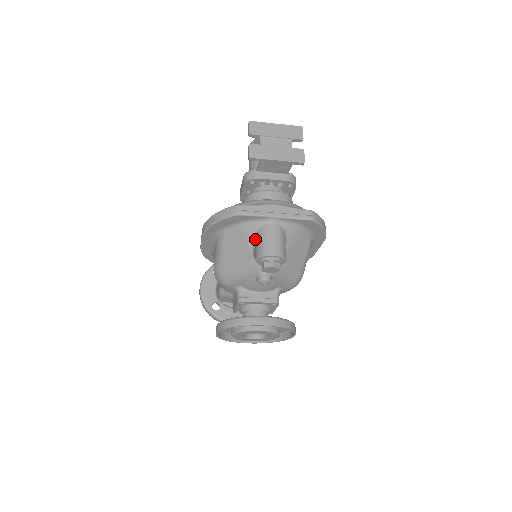
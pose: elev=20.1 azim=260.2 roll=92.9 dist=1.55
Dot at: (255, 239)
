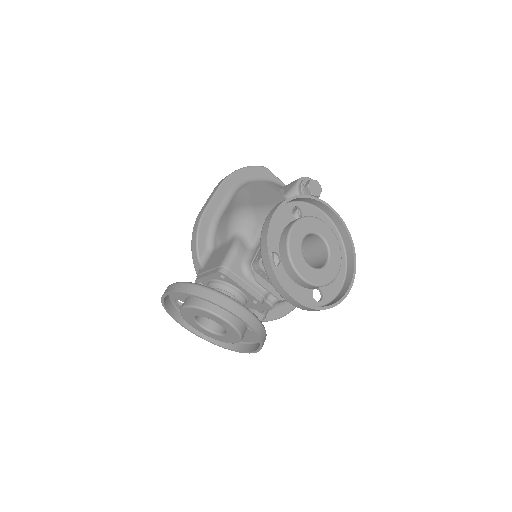
Dot at: (282, 188)
